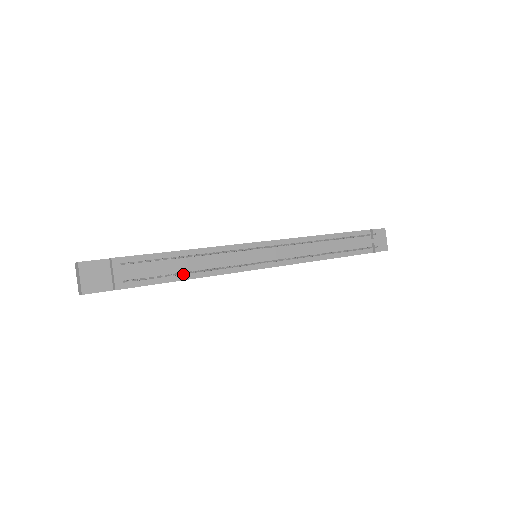
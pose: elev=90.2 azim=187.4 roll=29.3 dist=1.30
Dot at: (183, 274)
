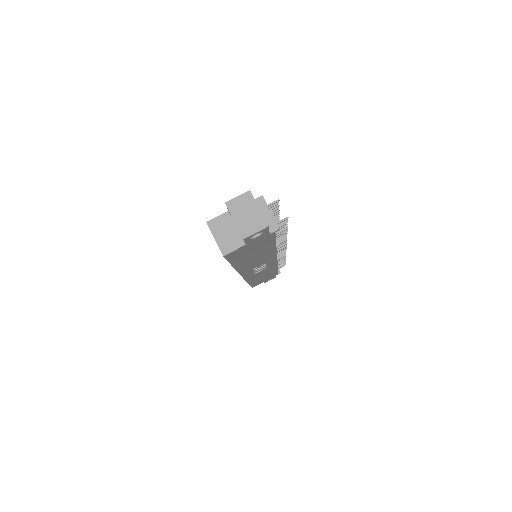
Dot at: occluded
